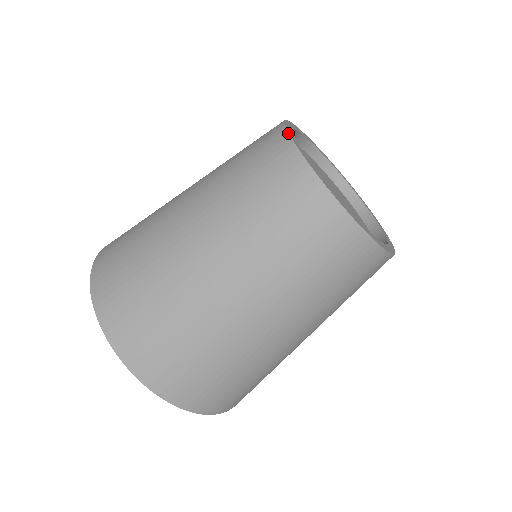
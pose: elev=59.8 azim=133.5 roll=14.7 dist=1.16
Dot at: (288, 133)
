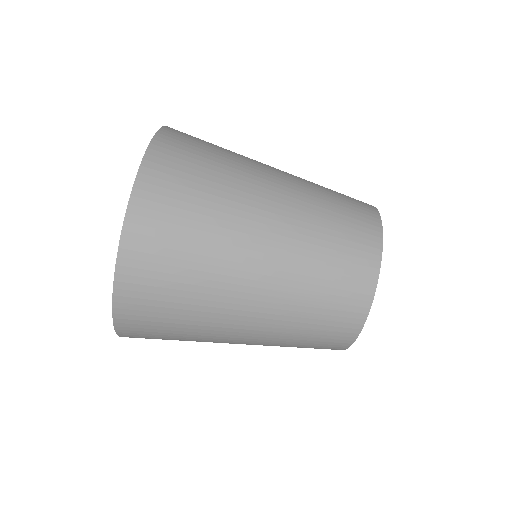
Dot at: occluded
